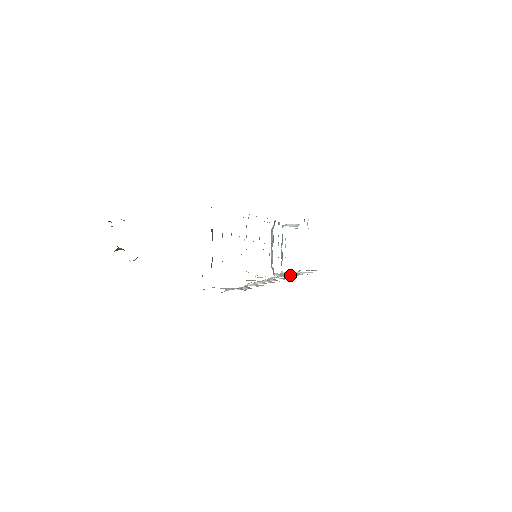
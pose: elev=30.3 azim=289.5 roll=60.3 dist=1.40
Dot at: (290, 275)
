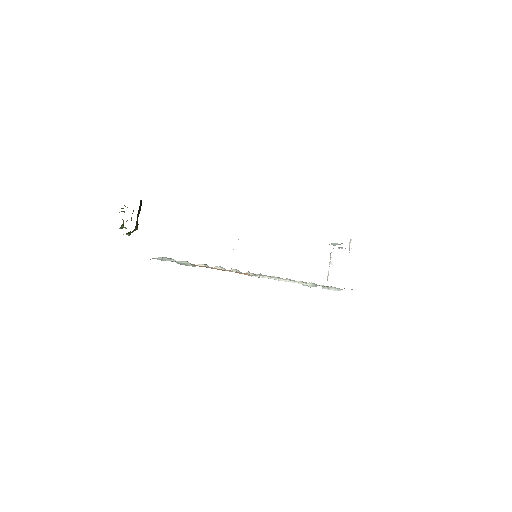
Dot at: (294, 280)
